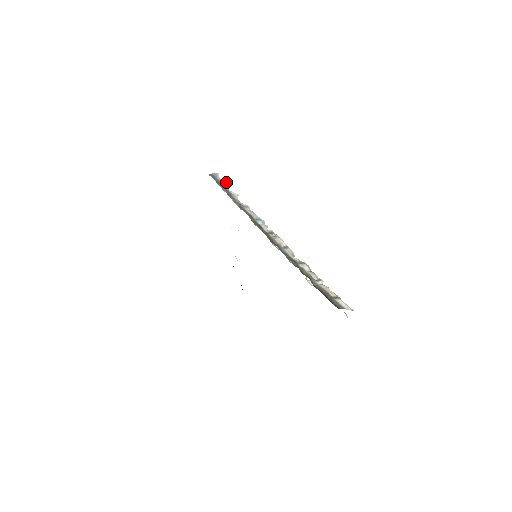
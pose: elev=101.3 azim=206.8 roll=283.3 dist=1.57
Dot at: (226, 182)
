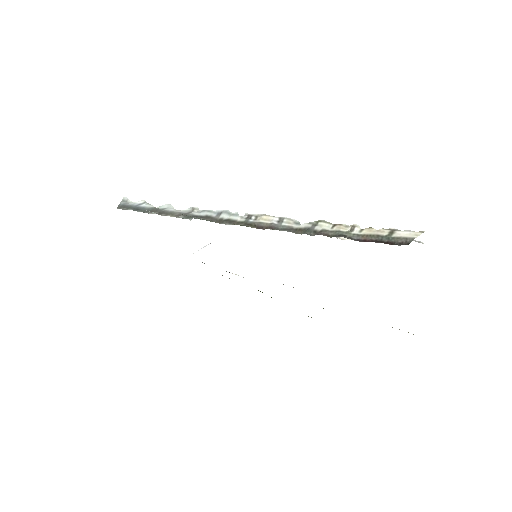
Dot at: (143, 201)
